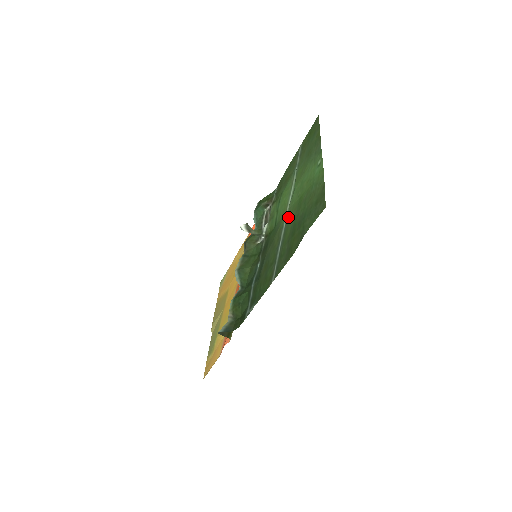
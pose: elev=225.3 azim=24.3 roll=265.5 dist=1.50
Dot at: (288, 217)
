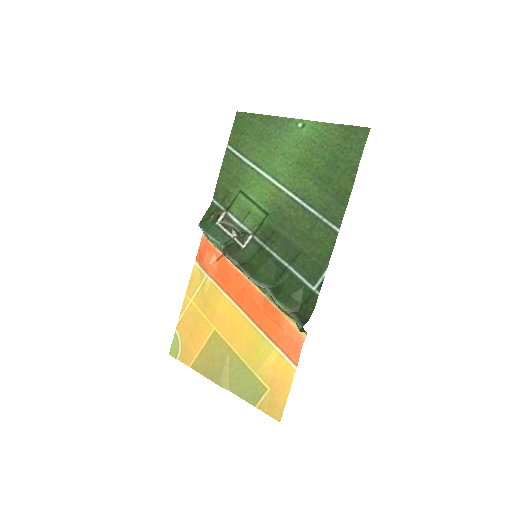
Dot at: (293, 186)
